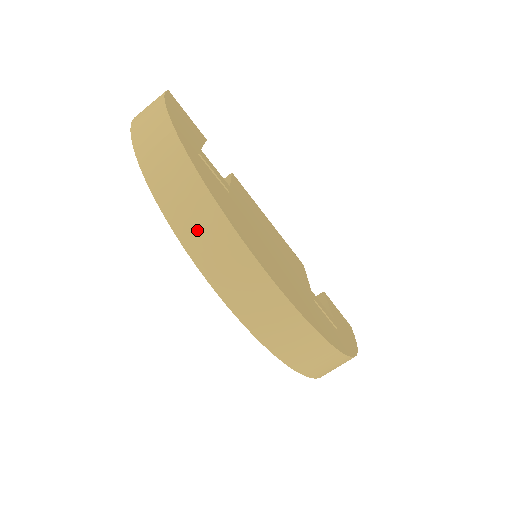
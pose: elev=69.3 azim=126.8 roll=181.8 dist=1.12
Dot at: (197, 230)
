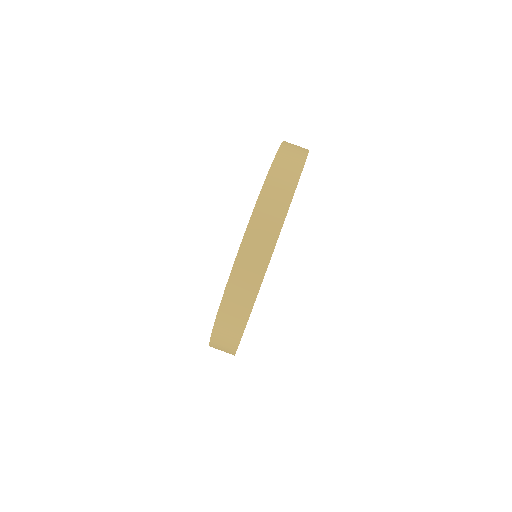
Dot at: (267, 212)
